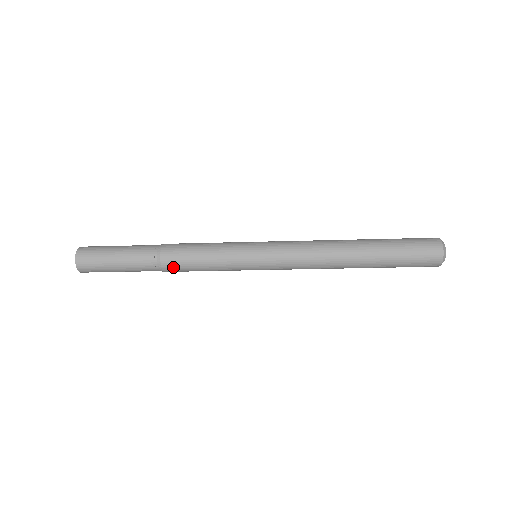
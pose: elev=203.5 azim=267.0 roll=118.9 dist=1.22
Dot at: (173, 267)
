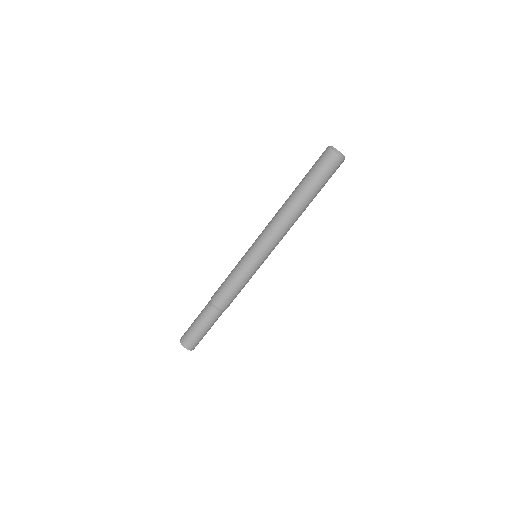
Dot at: (217, 297)
